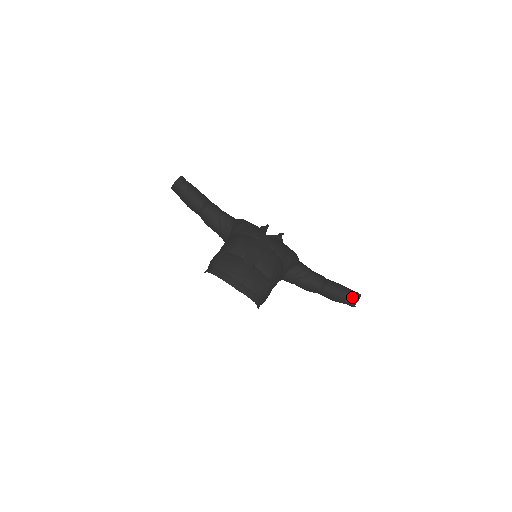
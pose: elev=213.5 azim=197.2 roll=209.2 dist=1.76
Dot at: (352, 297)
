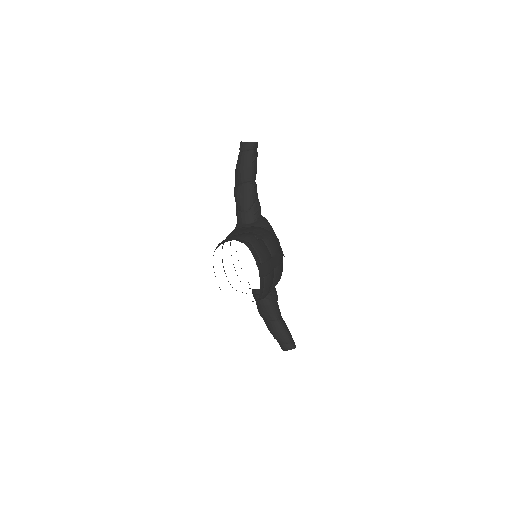
Dot at: (292, 343)
